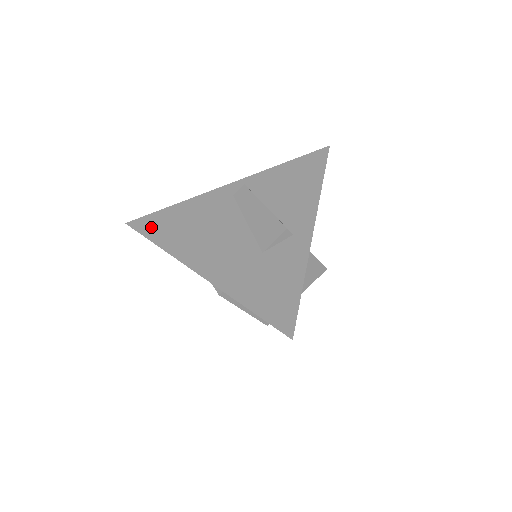
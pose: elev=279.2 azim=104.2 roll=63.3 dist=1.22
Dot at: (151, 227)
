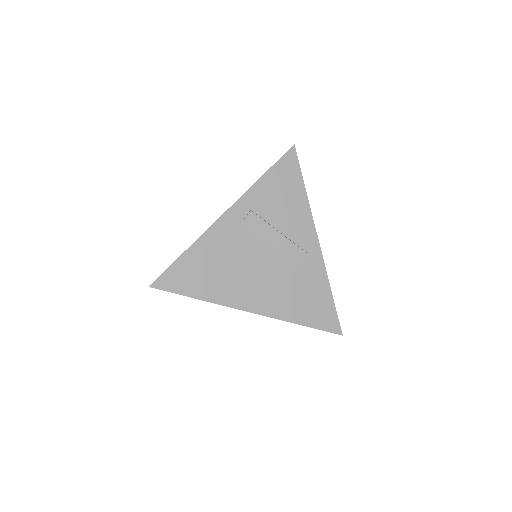
Dot at: occluded
